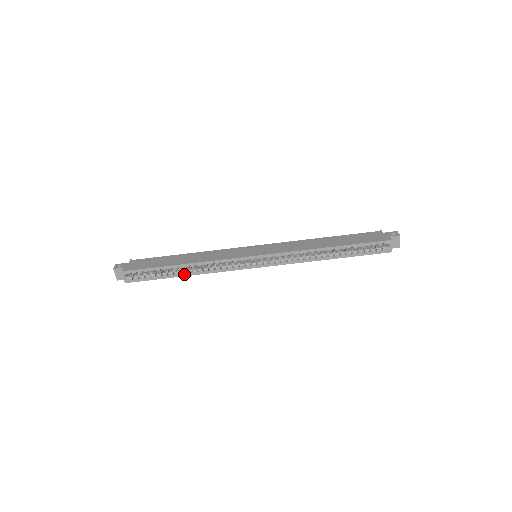
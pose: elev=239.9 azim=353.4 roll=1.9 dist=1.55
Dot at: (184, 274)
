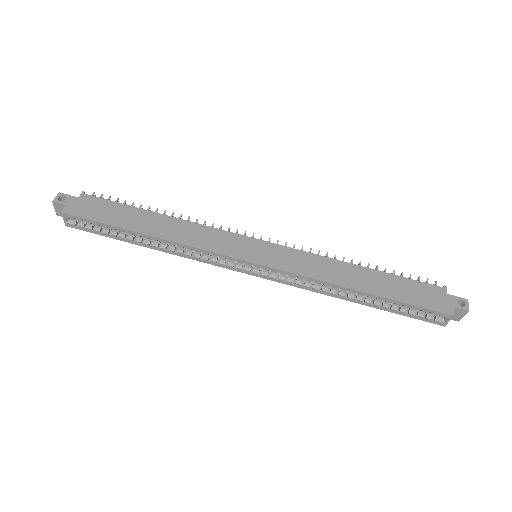
Dot at: (148, 245)
